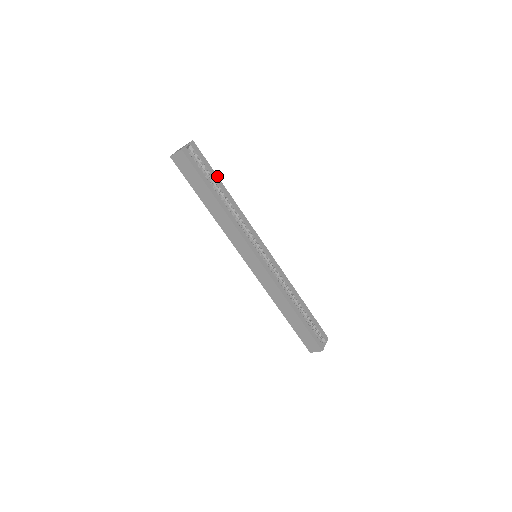
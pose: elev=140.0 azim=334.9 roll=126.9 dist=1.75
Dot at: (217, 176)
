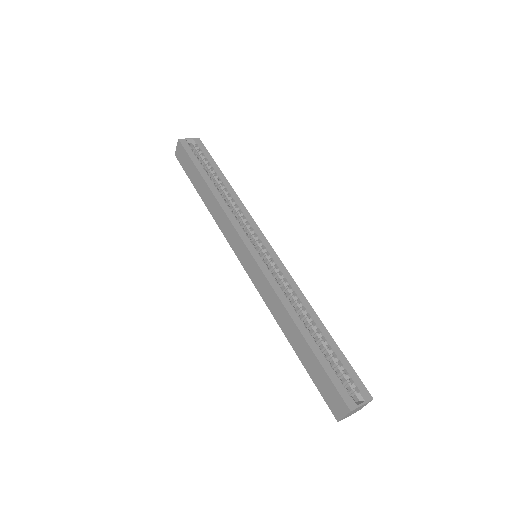
Dot at: (218, 168)
